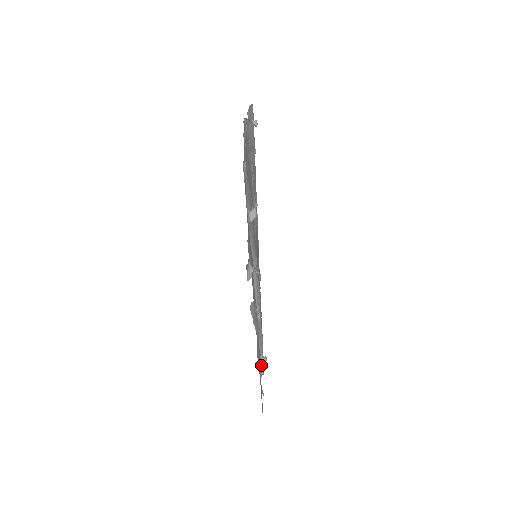
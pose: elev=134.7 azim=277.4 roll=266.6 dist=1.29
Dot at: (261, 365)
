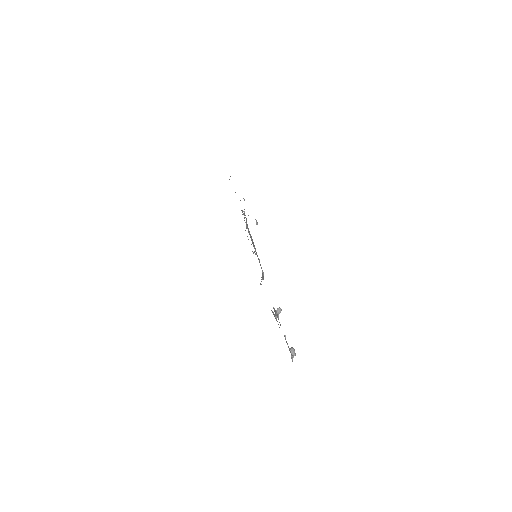
Dot at: occluded
